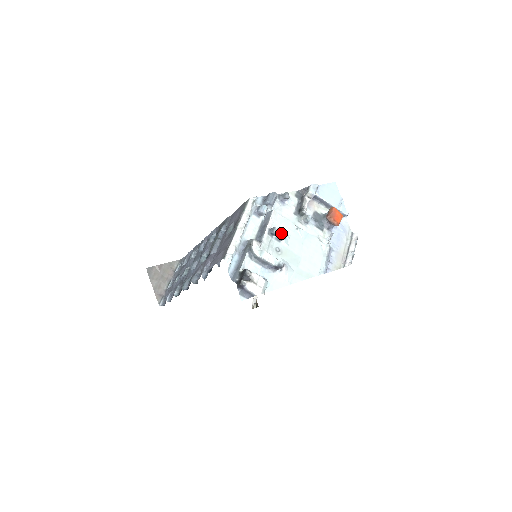
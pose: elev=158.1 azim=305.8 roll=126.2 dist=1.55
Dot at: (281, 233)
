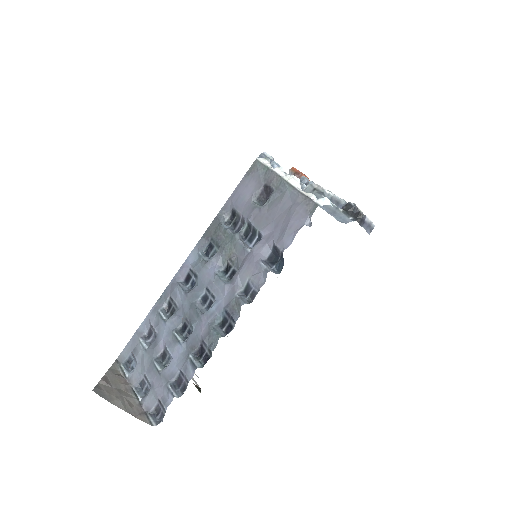
Dot at: (309, 182)
